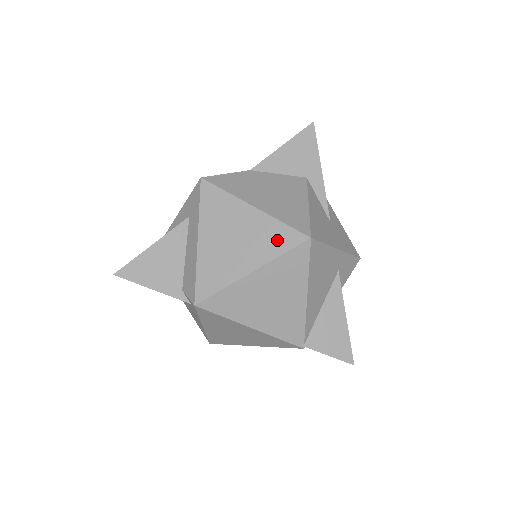
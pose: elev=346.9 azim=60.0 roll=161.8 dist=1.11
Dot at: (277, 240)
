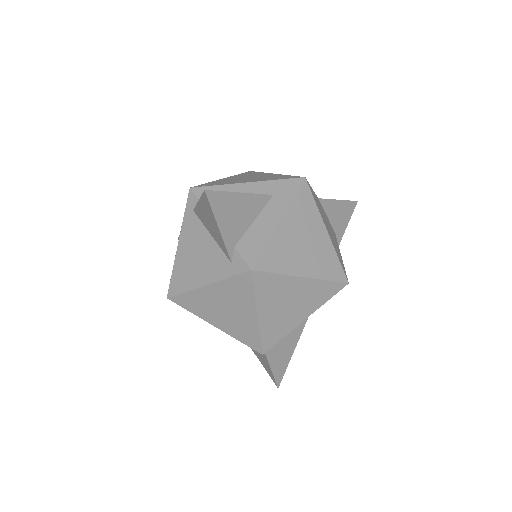
Dot at: (330, 267)
